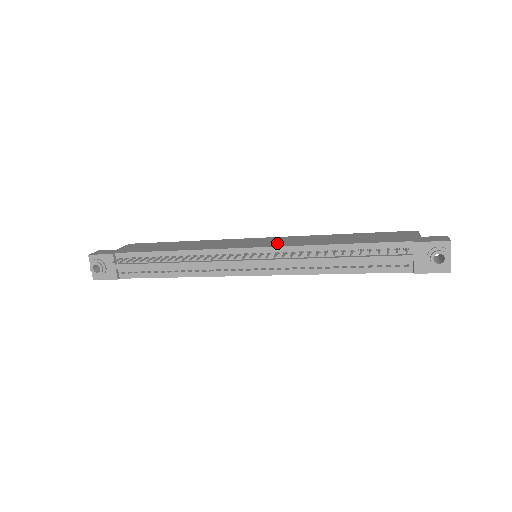
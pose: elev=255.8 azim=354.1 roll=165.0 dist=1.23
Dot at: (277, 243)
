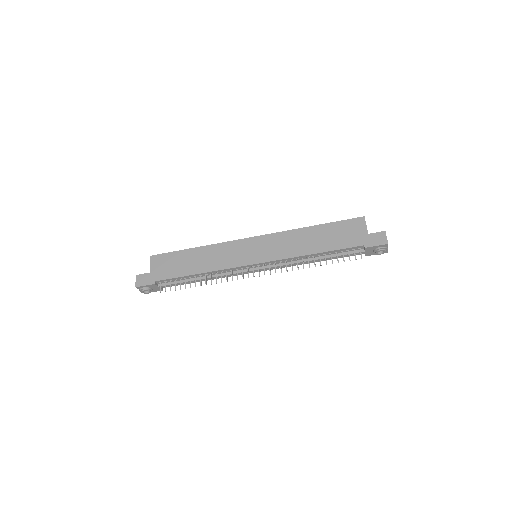
Dot at: (271, 253)
